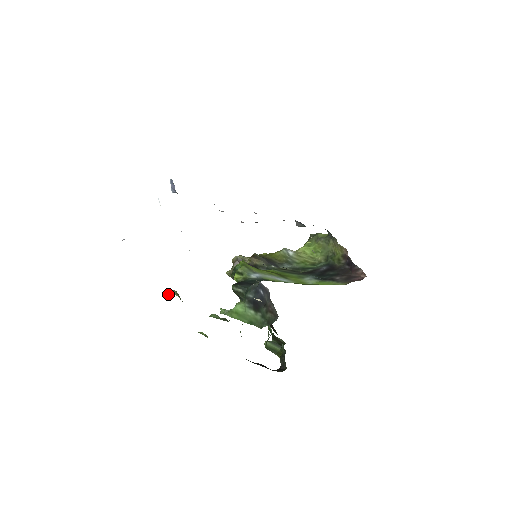
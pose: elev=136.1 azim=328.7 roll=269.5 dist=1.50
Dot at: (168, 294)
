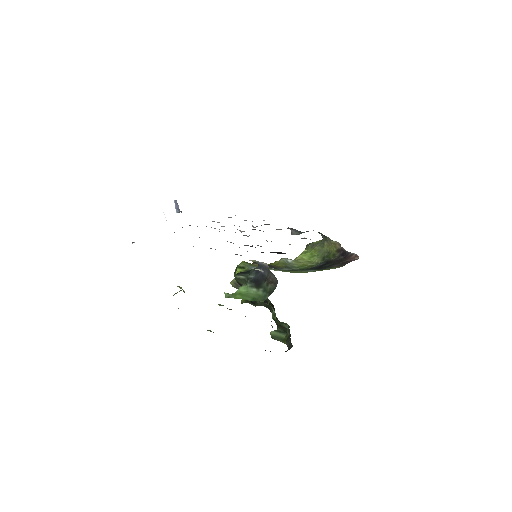
Dot at: (175, 293)
